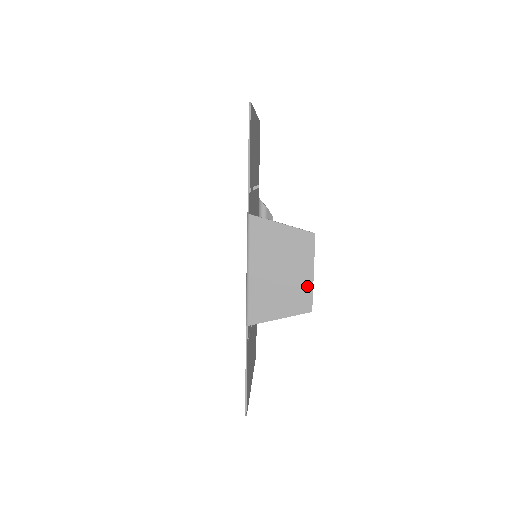
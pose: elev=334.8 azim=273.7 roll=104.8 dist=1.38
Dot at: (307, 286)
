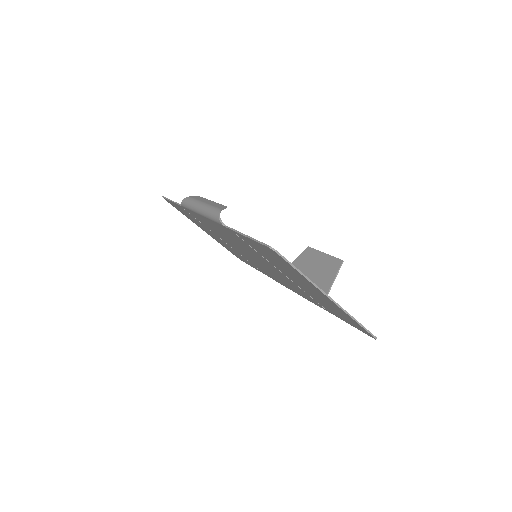
Dot at: (317, 255)
